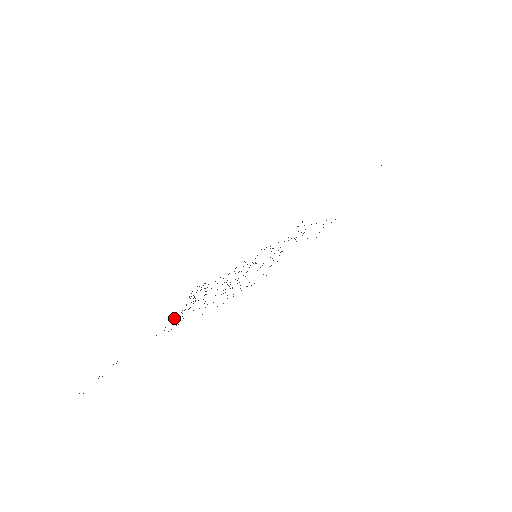
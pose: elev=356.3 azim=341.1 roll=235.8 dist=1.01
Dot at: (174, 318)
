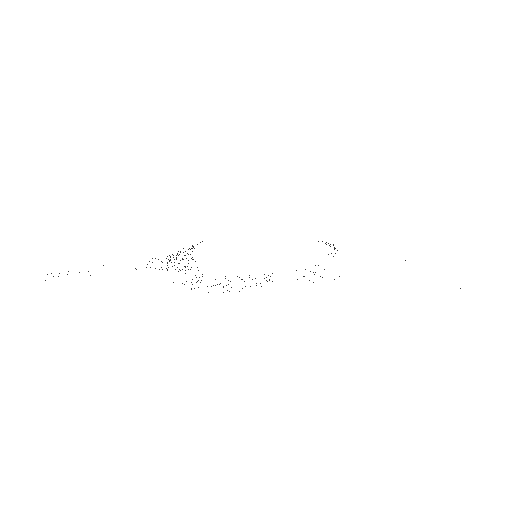
Dot at: occluded
